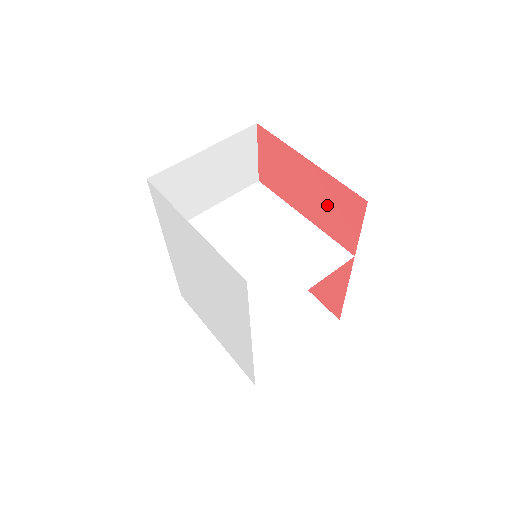
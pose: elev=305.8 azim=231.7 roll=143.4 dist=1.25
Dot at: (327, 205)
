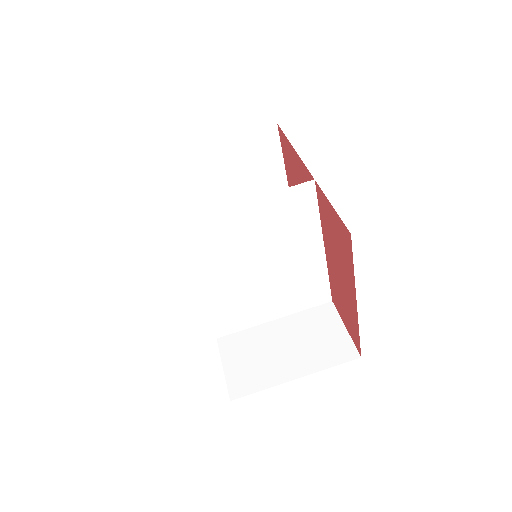
Dot at: (343, 298)
